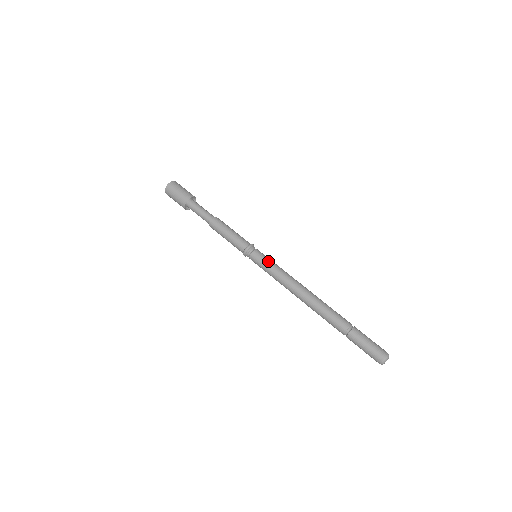
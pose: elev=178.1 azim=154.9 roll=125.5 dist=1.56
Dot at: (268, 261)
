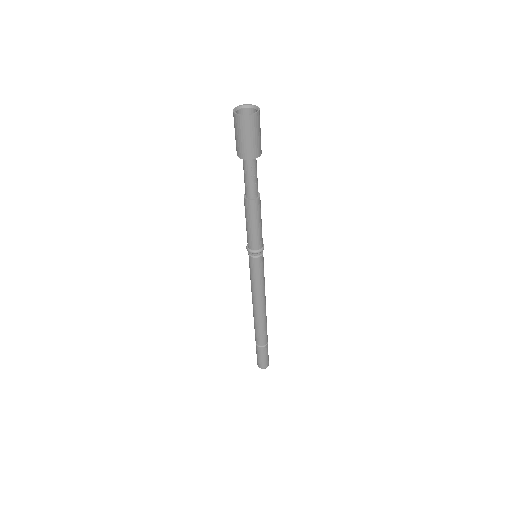
Dot at: occluded
